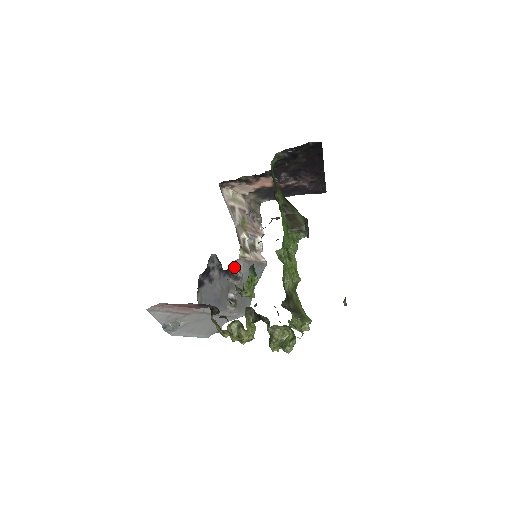
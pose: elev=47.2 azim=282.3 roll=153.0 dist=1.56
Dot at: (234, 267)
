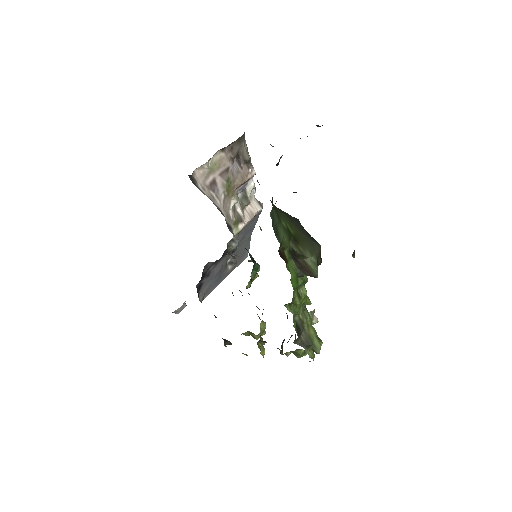
Dot at: (228, 244)
